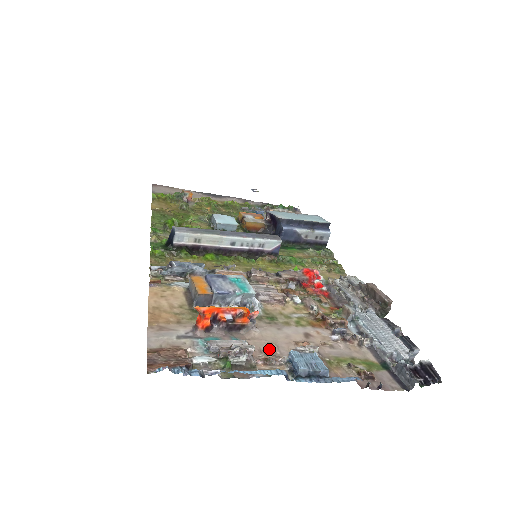
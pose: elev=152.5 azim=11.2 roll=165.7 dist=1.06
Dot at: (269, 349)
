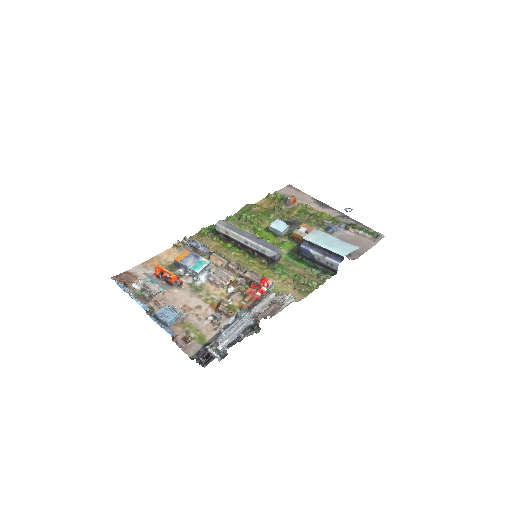
Dot at: (168, 300)
